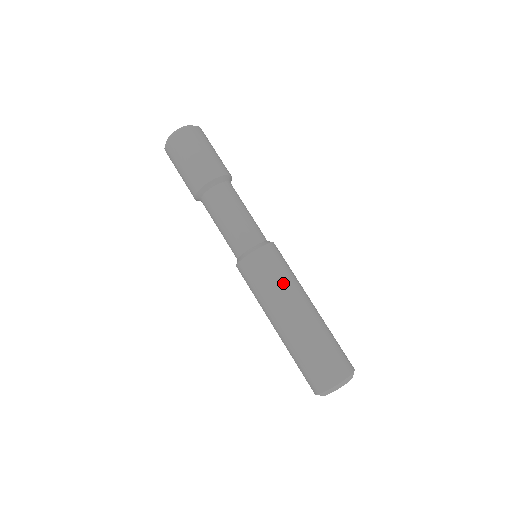
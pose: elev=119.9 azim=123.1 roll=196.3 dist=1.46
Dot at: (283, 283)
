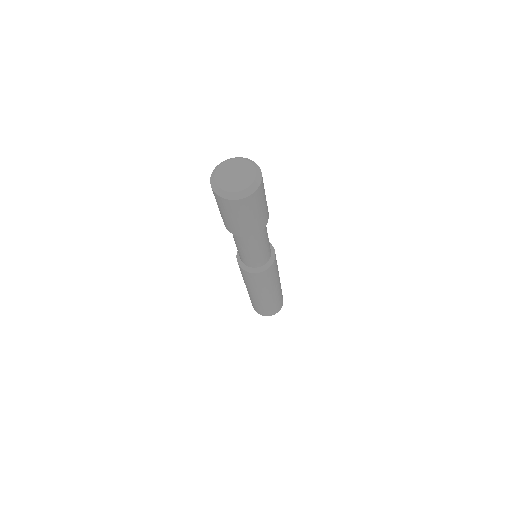
Dot at: (266, 286)
